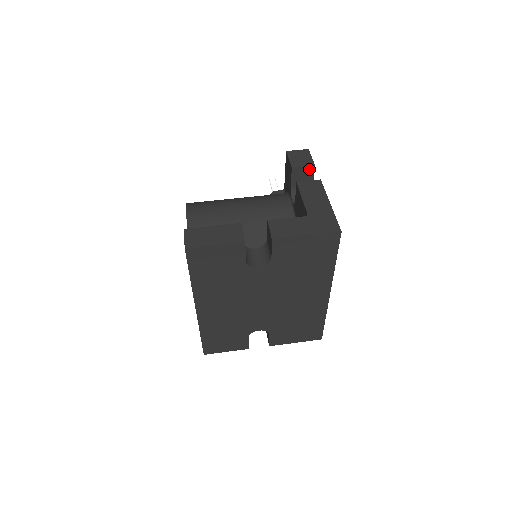
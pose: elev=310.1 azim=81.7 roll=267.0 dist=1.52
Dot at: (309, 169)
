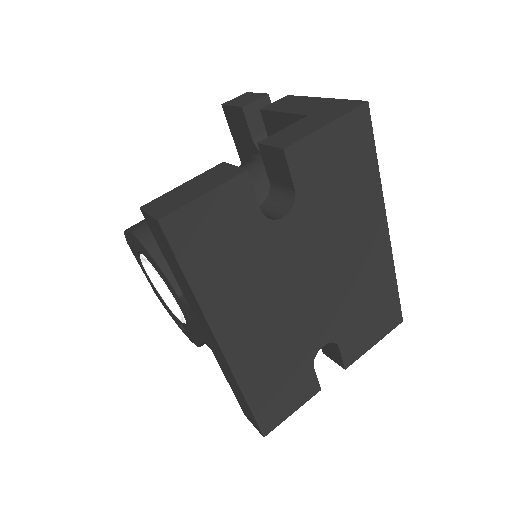
Dot at: (263, 102)
